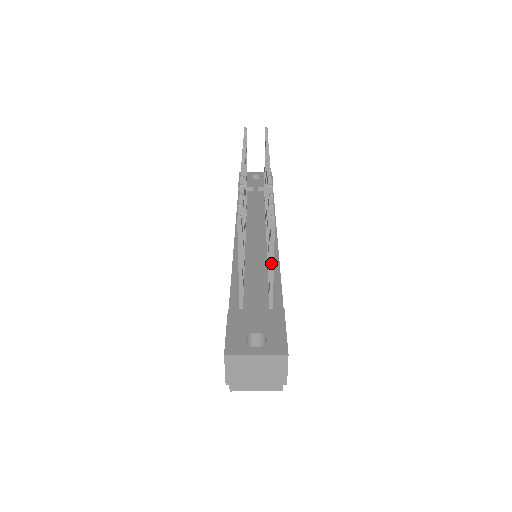
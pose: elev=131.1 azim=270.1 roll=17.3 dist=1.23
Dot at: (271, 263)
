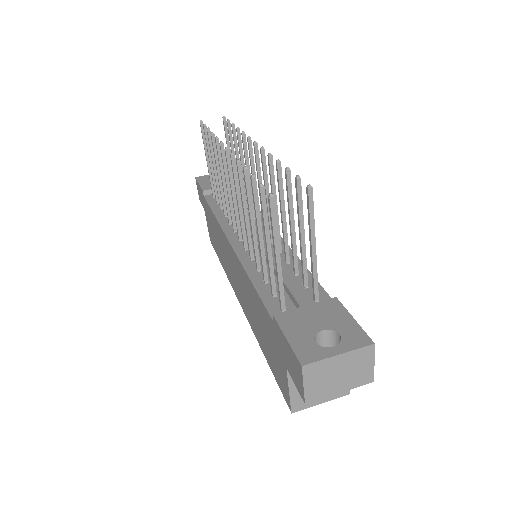
Dot at: (313, 246)
